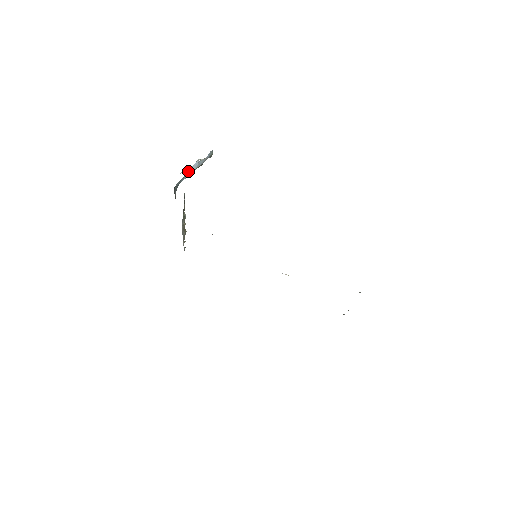
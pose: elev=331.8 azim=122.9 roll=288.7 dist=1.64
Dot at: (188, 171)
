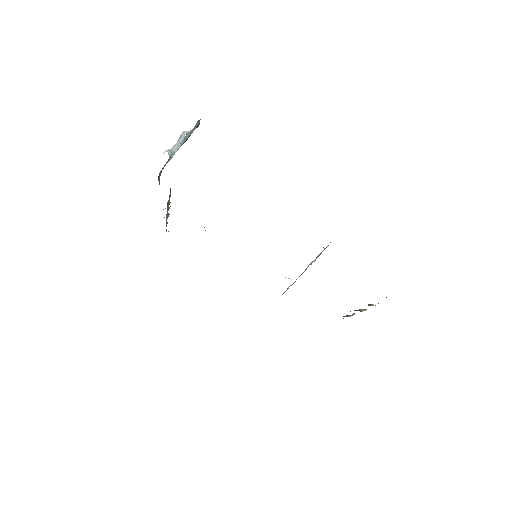
Dot at: (172, 149)
